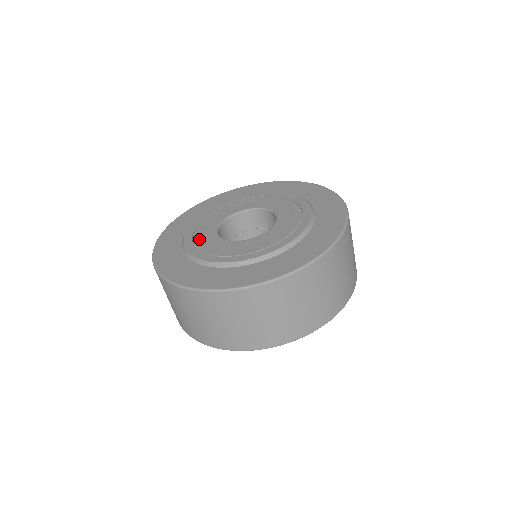
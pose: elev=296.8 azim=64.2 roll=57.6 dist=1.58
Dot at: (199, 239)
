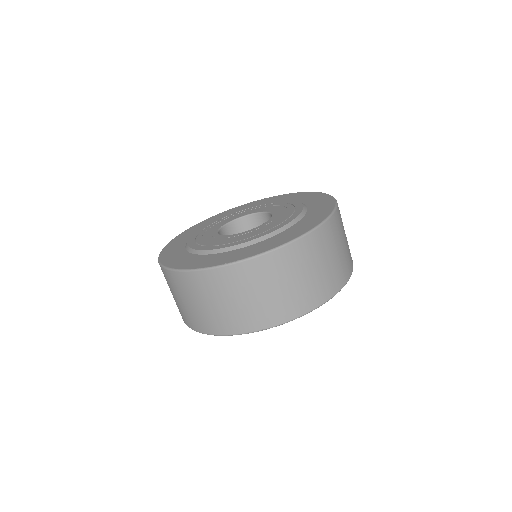
Dot at: (201, 237)
